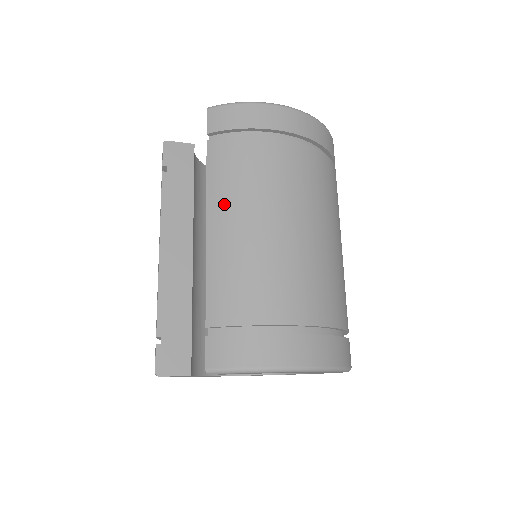
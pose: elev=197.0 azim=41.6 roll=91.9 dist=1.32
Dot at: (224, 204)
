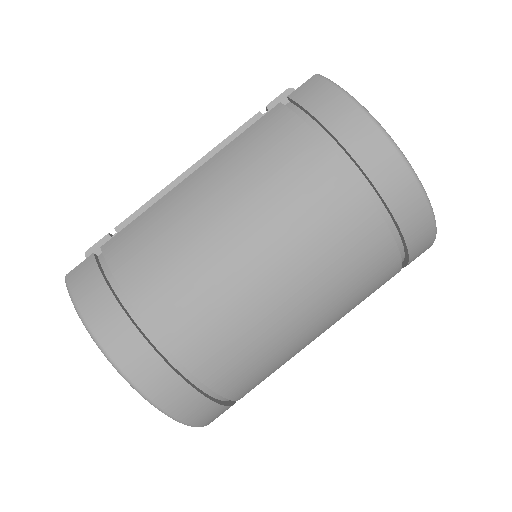
Dot at: (220, 168)
